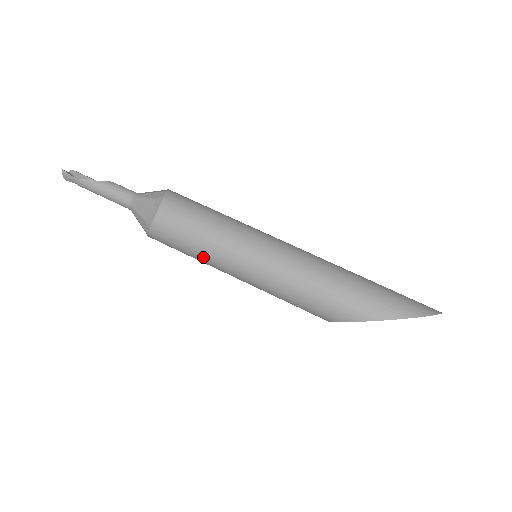
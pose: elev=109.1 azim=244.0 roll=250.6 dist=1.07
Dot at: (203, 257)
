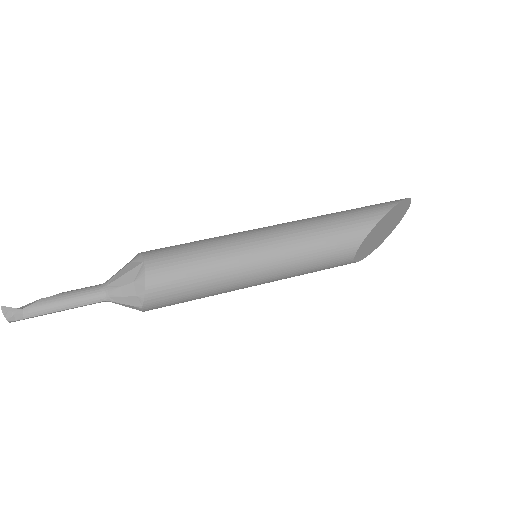
Dot at: (215, 271)
